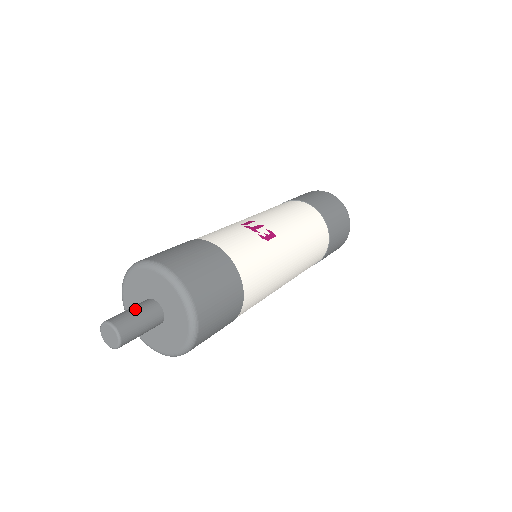
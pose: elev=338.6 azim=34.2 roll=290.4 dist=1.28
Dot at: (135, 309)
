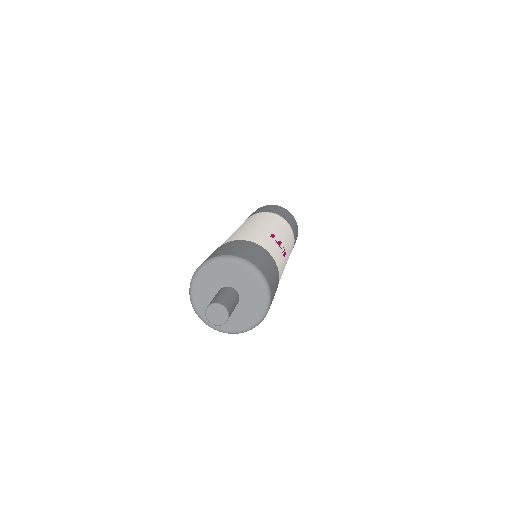
Dot at: (231, 297)
